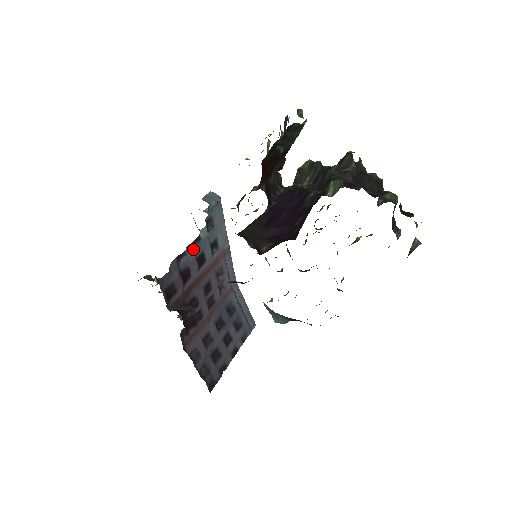
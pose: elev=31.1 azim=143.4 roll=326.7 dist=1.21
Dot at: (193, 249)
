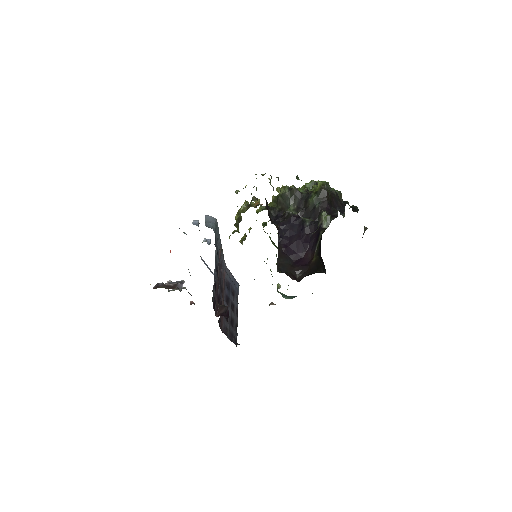
Dot at: (215, 268)
